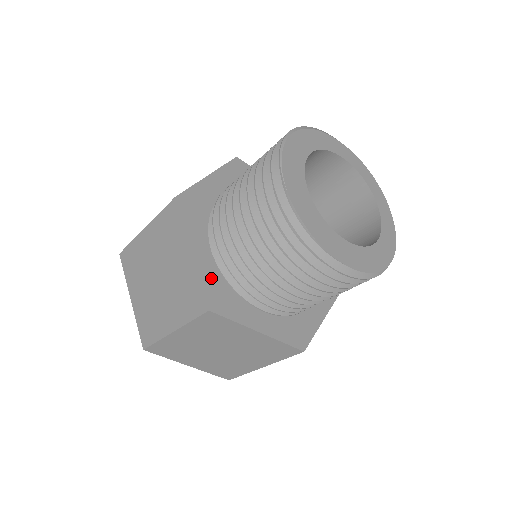
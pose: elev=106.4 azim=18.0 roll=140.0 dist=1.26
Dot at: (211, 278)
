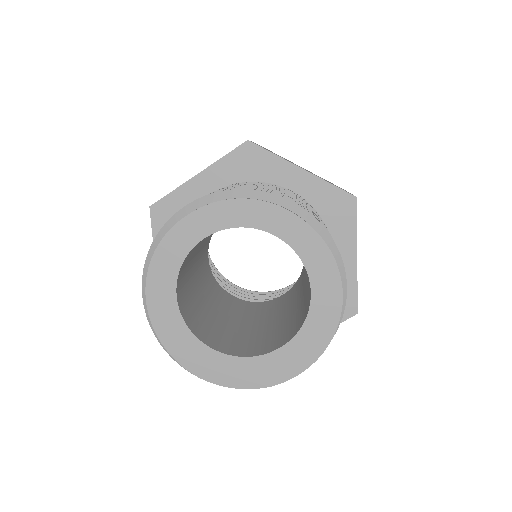
Dot at: occluded
